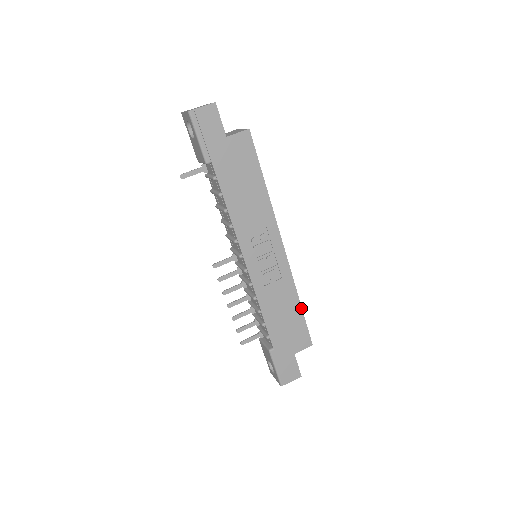
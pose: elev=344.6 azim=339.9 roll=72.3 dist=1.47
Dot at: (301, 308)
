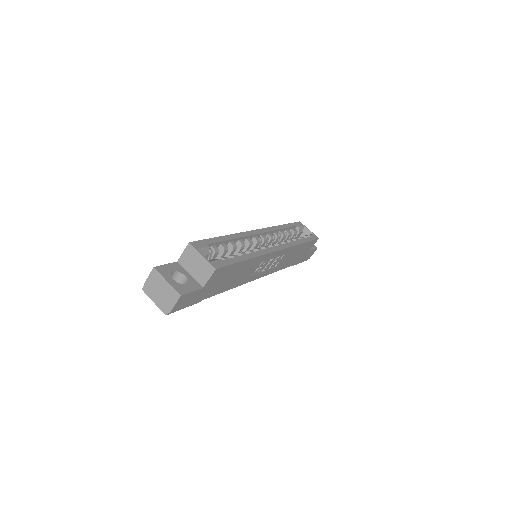
Dot at: (304, 243)
